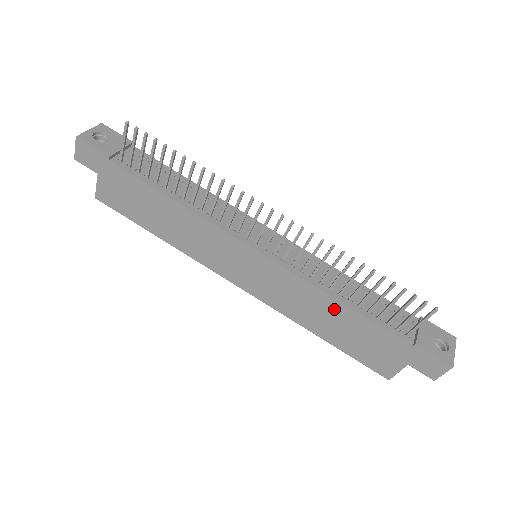
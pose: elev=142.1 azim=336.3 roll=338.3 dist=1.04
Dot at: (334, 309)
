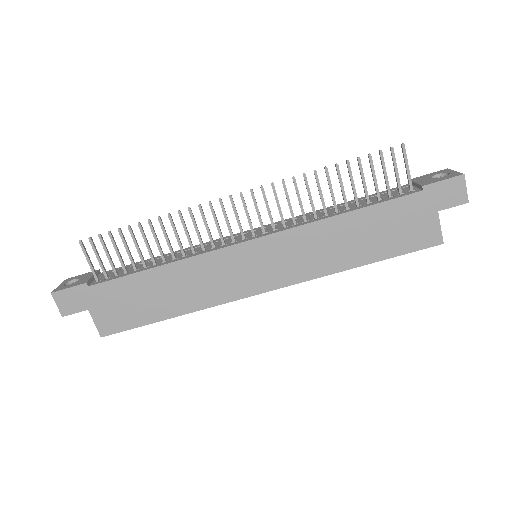
Dot at: (344, 226)
